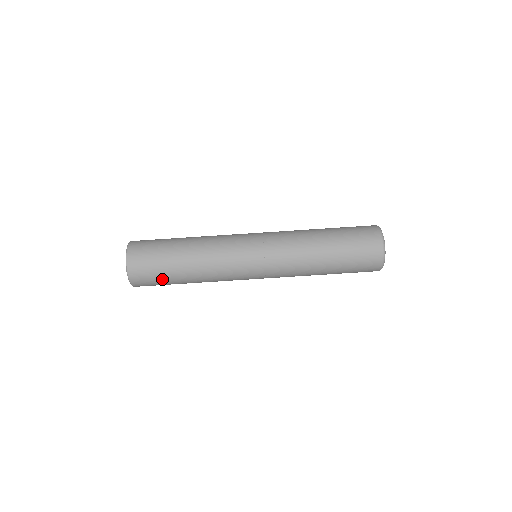
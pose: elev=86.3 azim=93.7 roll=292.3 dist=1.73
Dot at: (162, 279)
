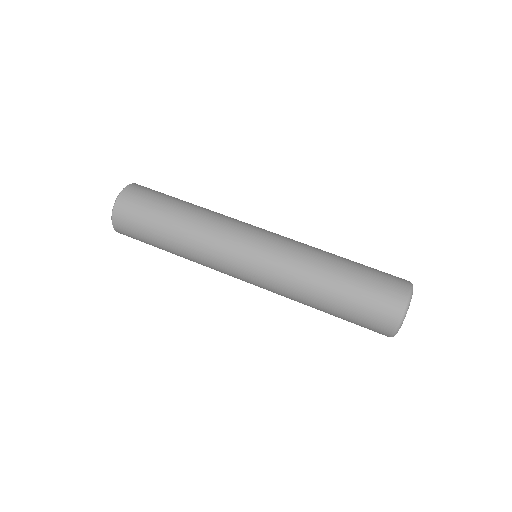
Dot at: (152, 206)
